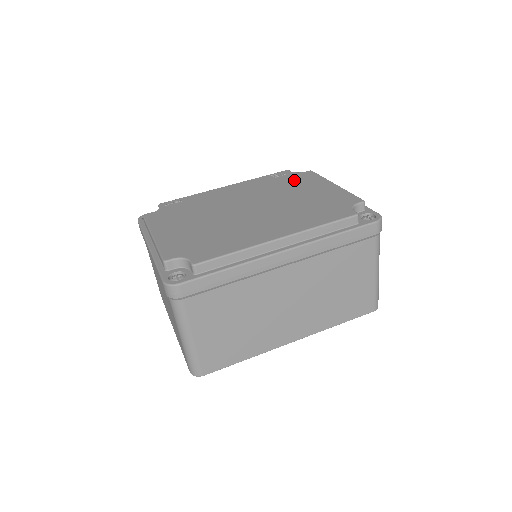
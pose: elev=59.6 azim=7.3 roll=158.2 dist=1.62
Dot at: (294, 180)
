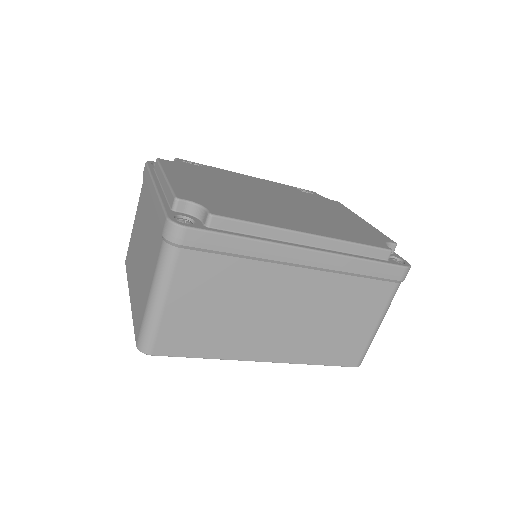
Dot at: (322, 201)
